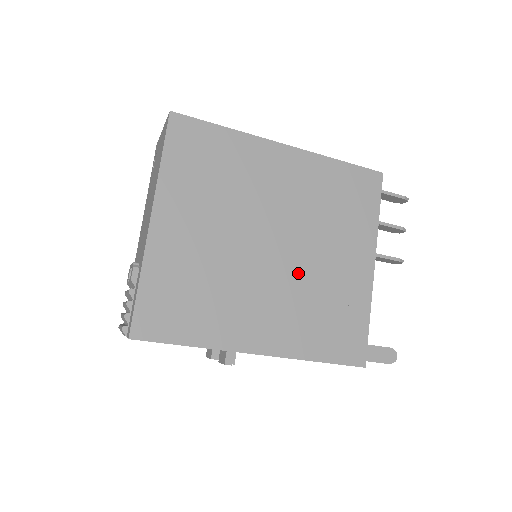
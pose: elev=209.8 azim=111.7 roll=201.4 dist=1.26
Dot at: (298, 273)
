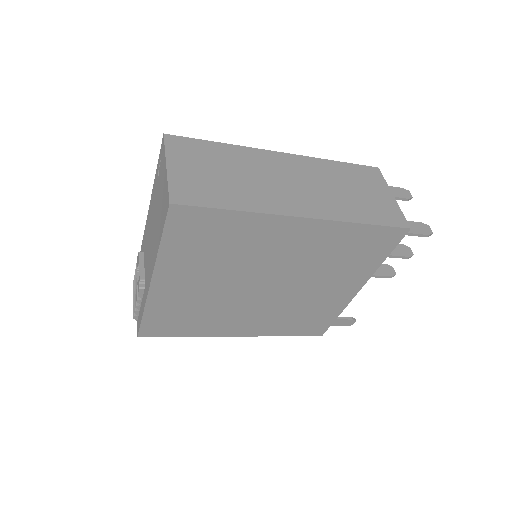
Dot at: (284, 299)
